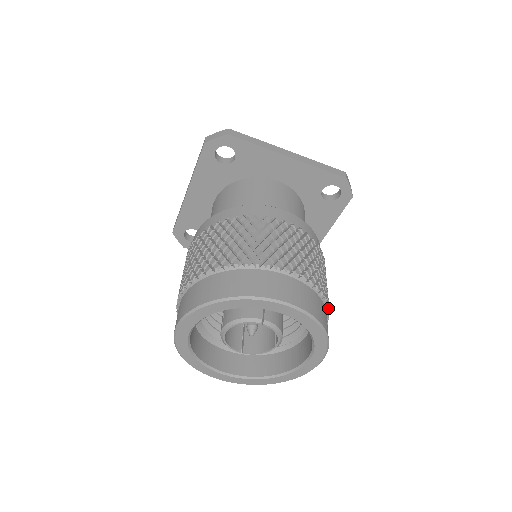
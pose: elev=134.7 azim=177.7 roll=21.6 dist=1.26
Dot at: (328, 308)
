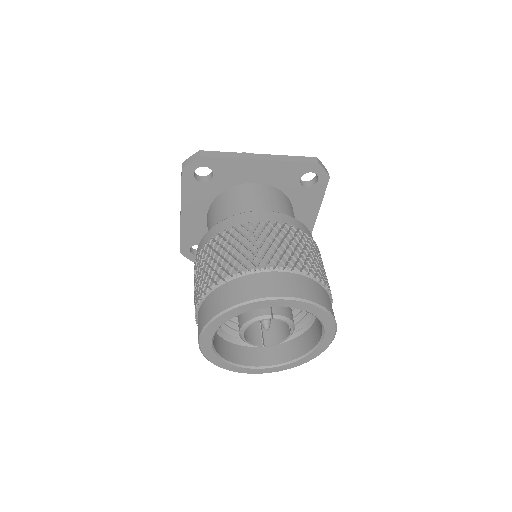
Dot at: (328, 288)
